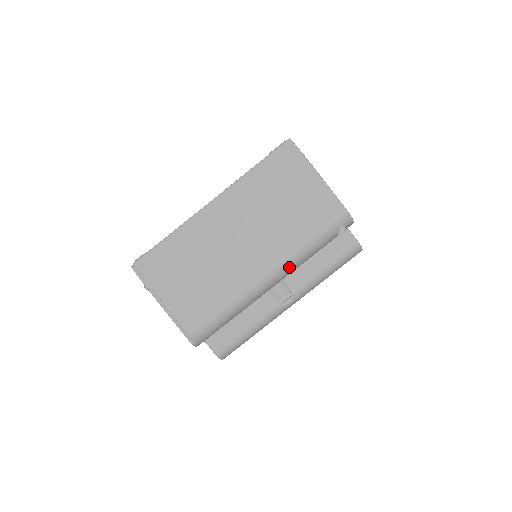
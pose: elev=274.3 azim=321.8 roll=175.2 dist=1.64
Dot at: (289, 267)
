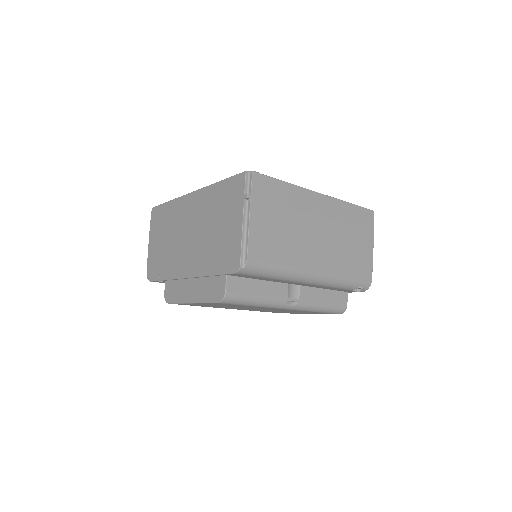
Dot at: (327, 281)
